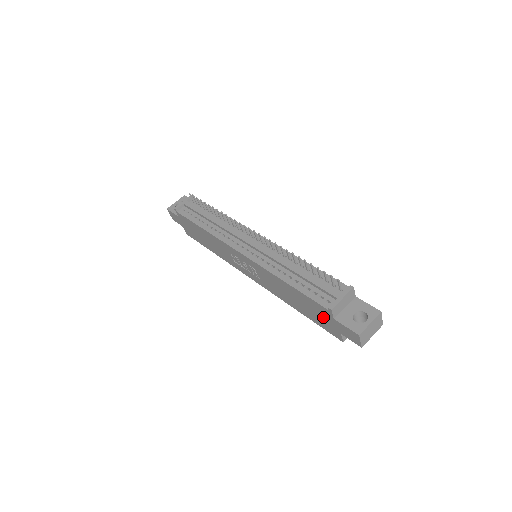
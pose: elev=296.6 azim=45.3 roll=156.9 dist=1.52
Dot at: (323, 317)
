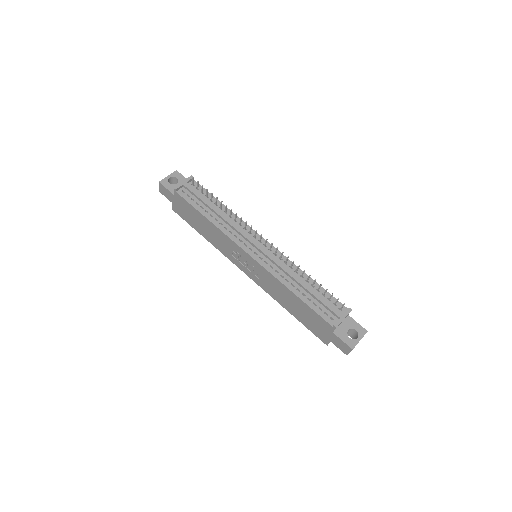
Dot at: (320, 327)
